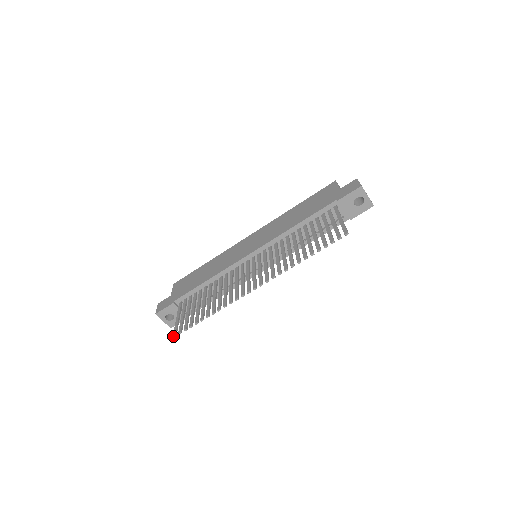
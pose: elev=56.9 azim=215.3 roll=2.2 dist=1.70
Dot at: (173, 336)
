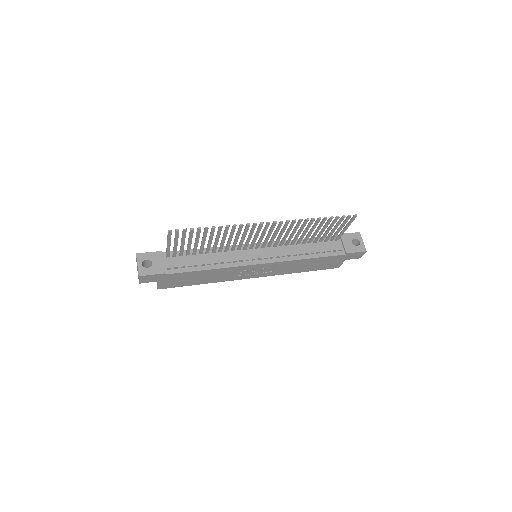
Dot at: occluded
